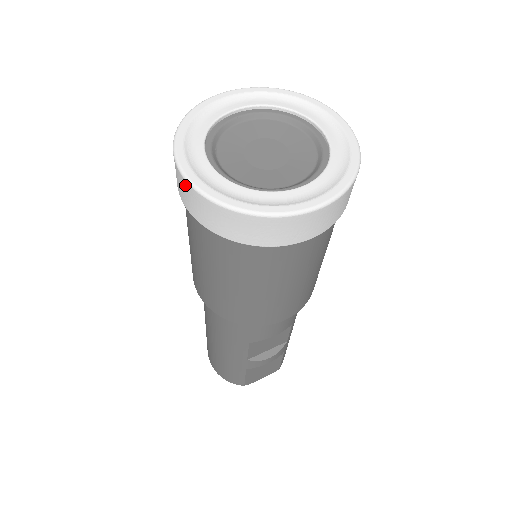
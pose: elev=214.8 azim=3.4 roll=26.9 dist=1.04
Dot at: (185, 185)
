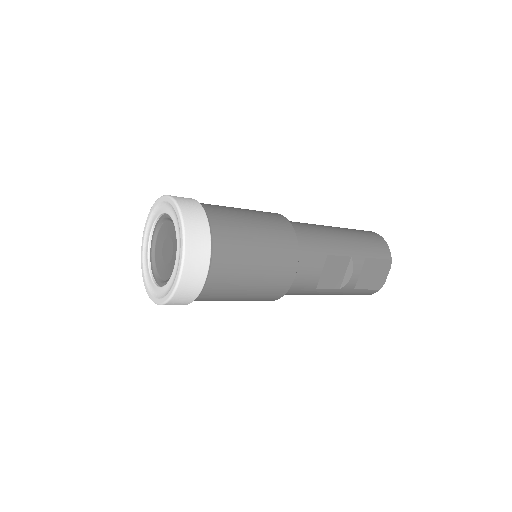
Dot at: occluded
